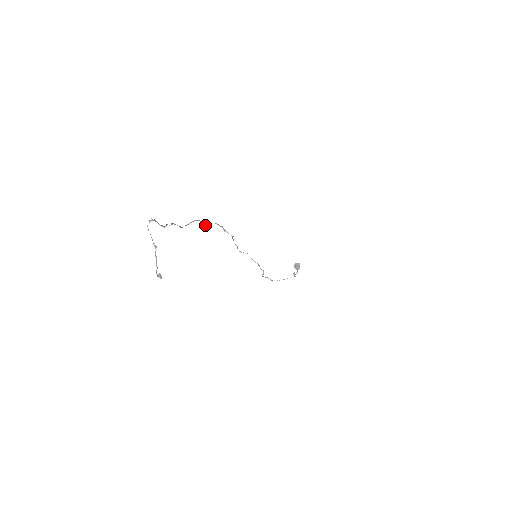
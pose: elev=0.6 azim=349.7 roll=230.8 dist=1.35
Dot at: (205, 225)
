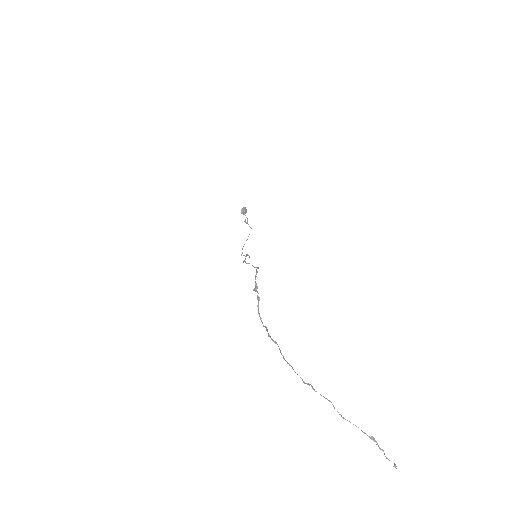
Dot at: (256, 290)
